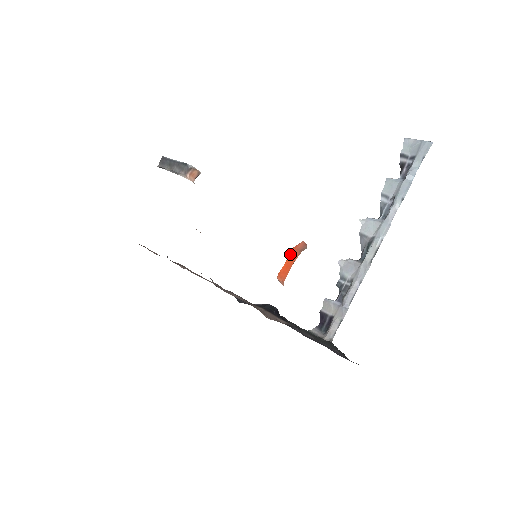
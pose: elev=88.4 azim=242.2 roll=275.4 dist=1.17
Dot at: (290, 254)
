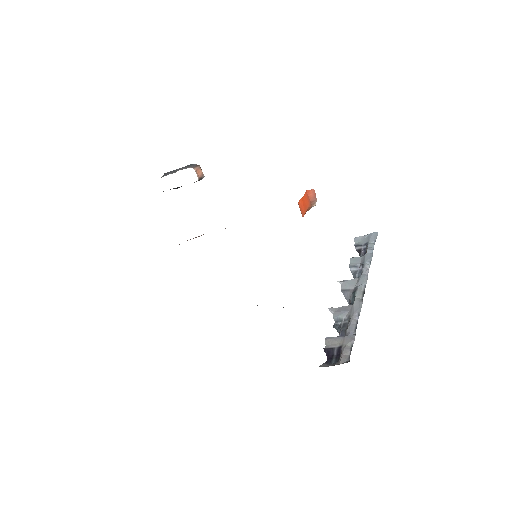
Dot at: (305, 194)
